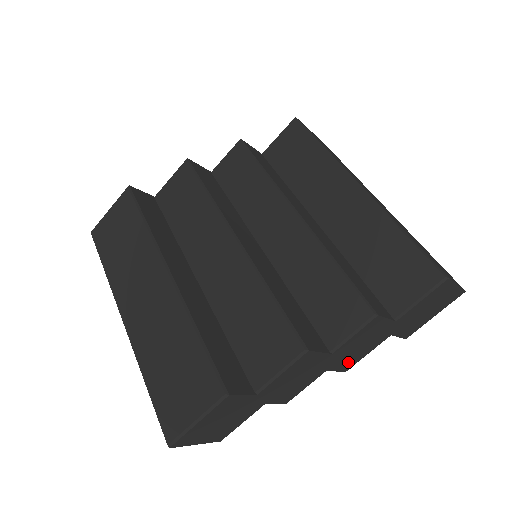
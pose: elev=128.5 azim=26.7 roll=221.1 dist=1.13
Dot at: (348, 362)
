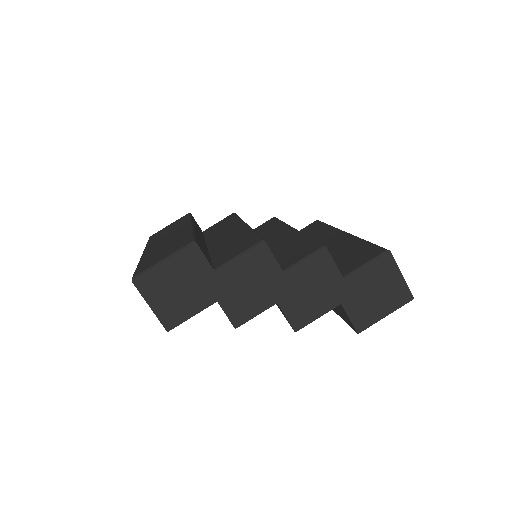
Dot at: (298, 312)
